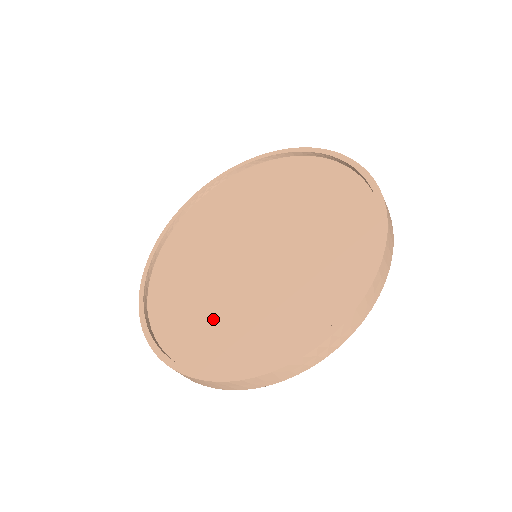
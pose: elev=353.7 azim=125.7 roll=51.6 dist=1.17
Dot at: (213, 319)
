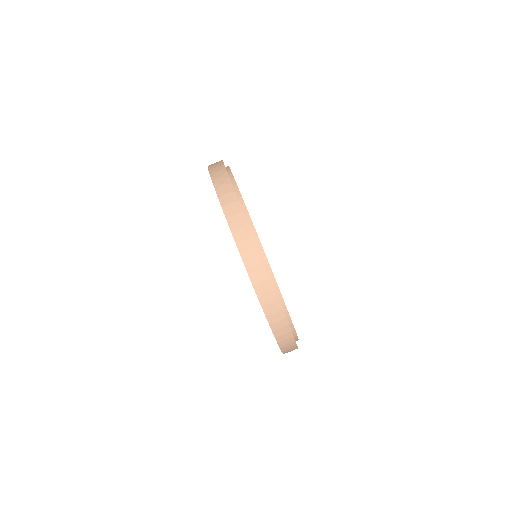
Dot at: occluded
